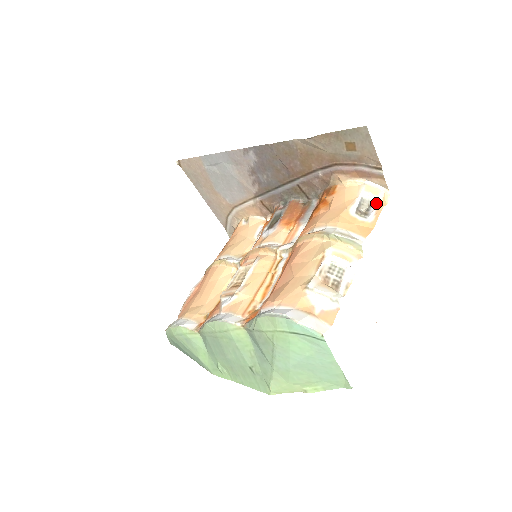
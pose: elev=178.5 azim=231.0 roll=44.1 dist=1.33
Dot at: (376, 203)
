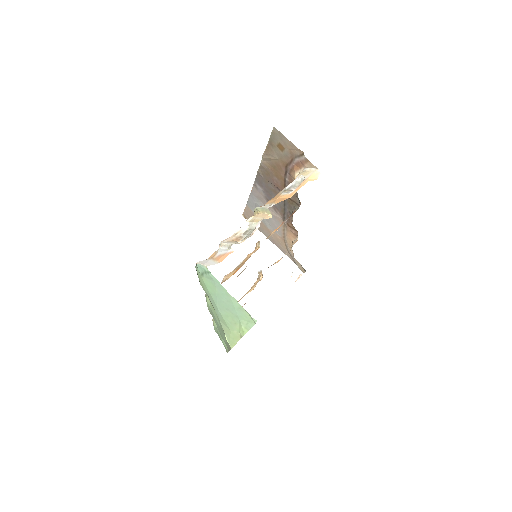
Dot at: (303, 181)
